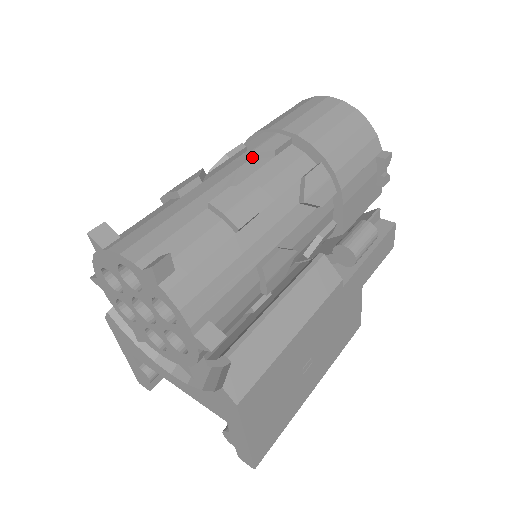
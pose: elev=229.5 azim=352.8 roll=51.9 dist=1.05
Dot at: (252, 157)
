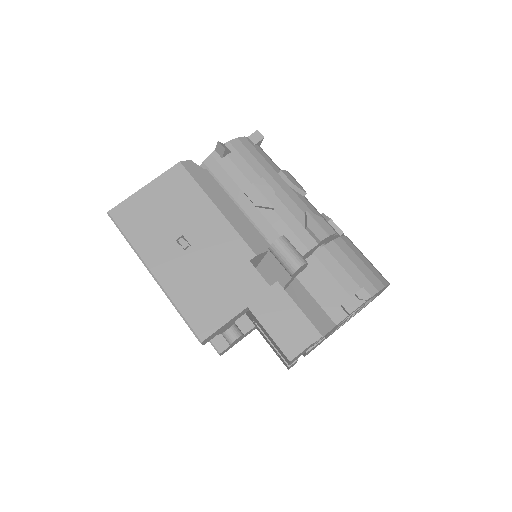
Dot at: (322, 215)
